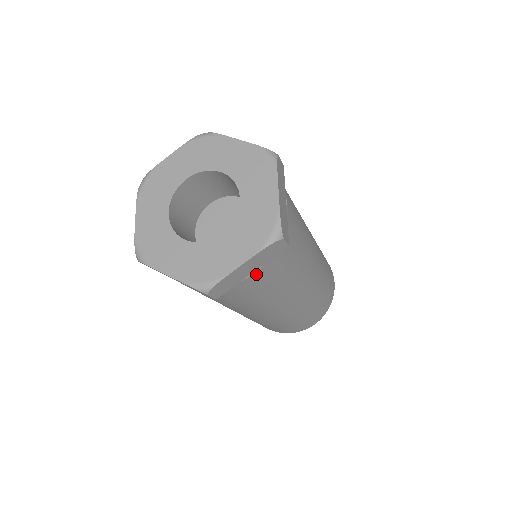
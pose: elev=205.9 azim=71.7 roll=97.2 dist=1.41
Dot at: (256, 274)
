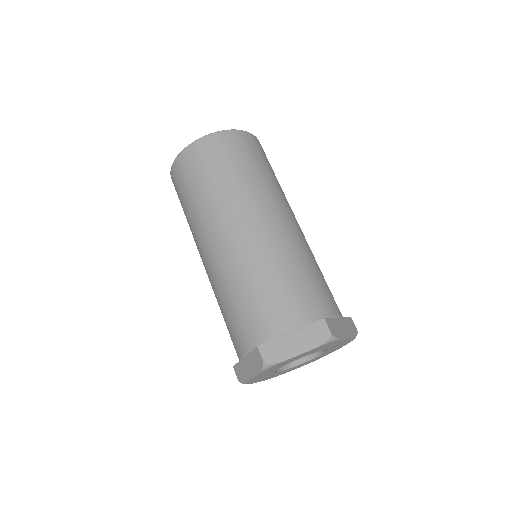
Dot at: occluded
